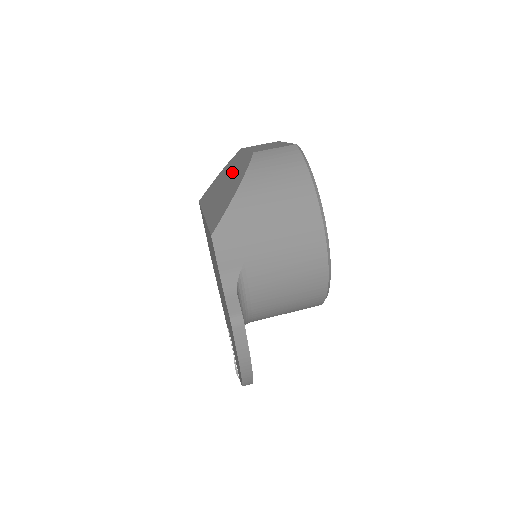
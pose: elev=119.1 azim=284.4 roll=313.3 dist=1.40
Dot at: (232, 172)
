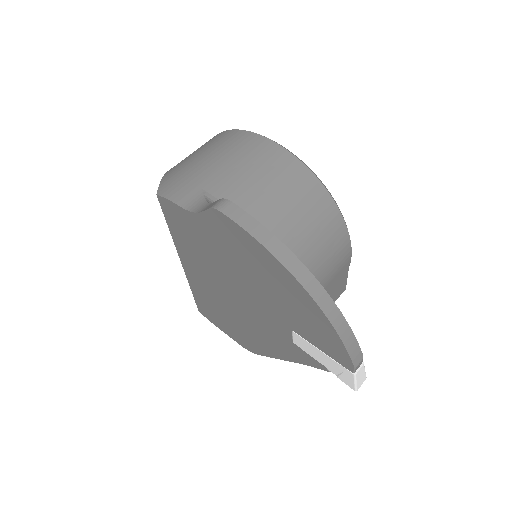
Dot at: occluded
